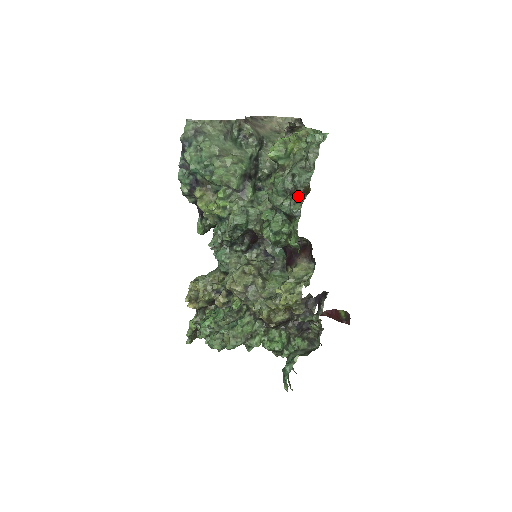
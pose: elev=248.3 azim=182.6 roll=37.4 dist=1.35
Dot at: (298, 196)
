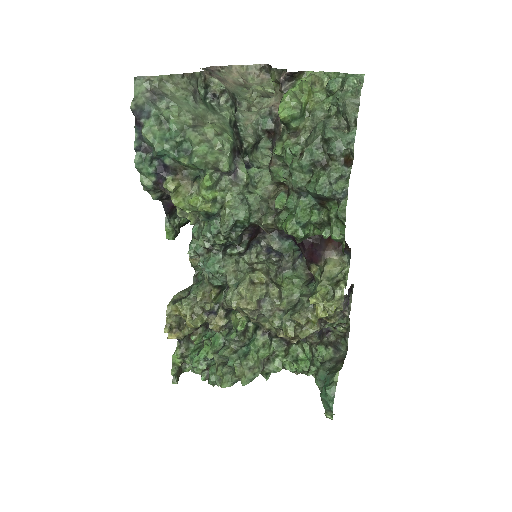
Dot at: (339, 169)
